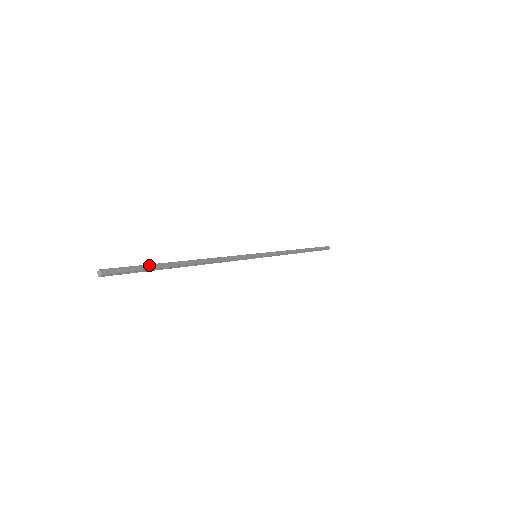
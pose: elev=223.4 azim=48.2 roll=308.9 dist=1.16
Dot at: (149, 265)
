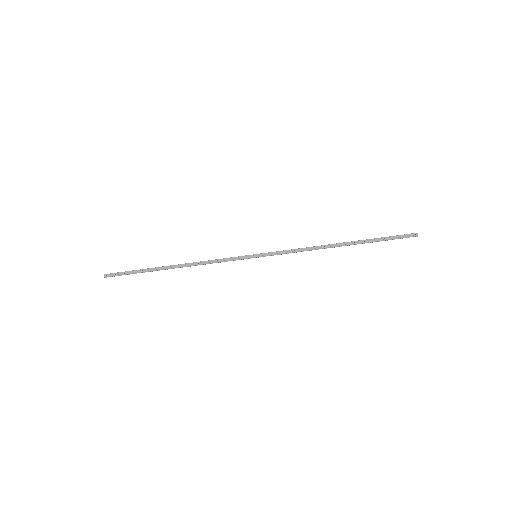
Dot at: (137, 270)
